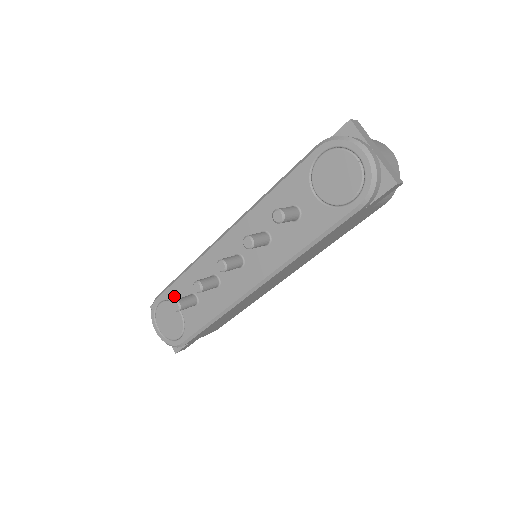
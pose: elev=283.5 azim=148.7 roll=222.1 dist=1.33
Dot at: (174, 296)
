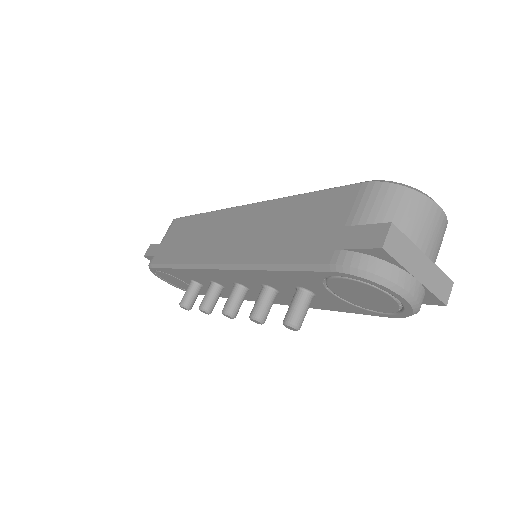
Dot at: (172, 274)
